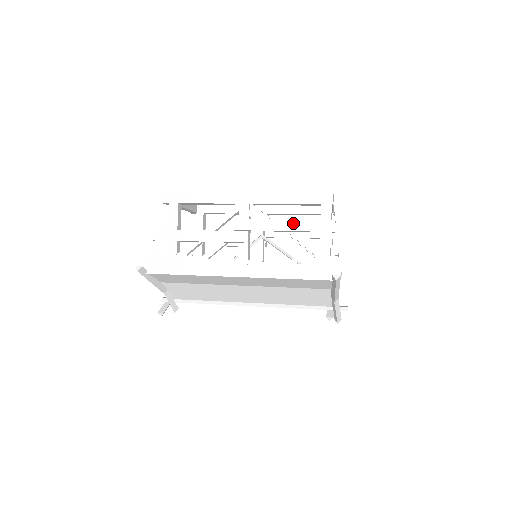
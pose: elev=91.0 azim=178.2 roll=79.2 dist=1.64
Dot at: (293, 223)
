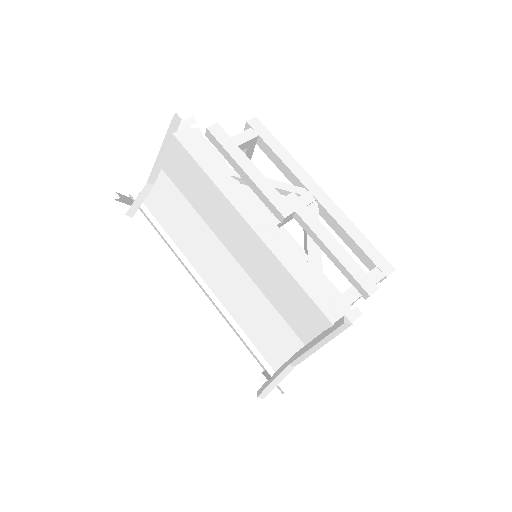
Dot at: (341, 249)
